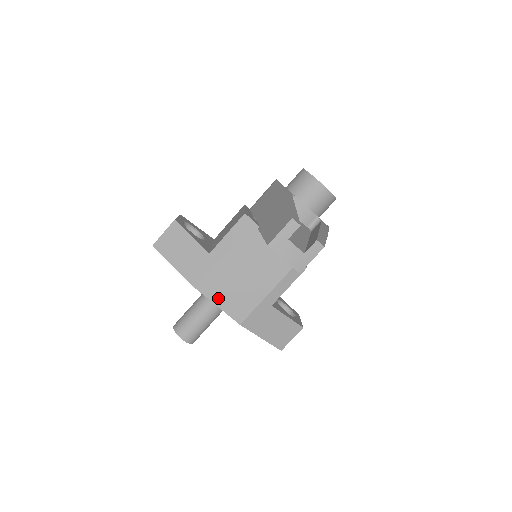
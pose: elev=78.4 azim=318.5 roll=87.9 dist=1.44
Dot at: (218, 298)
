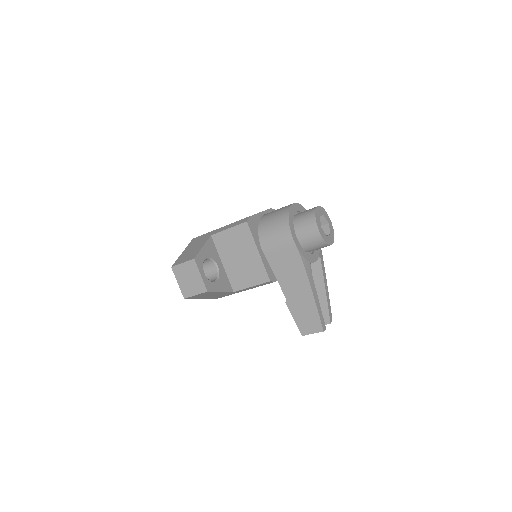
Dot at: occluded
